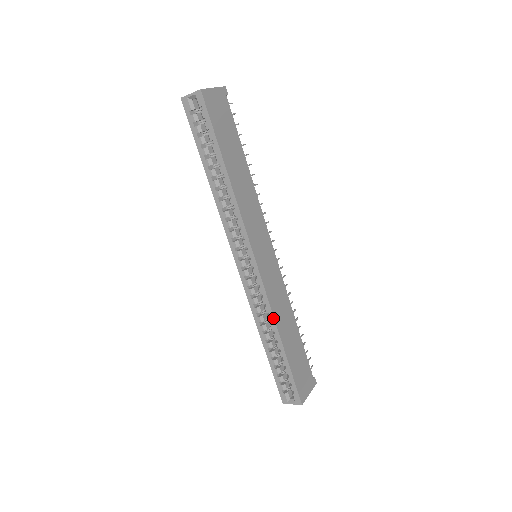
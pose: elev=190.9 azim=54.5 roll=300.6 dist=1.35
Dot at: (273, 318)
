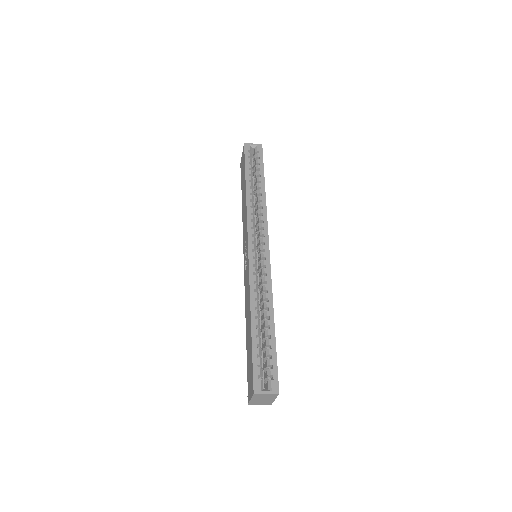
Dot at: (272, 295)
